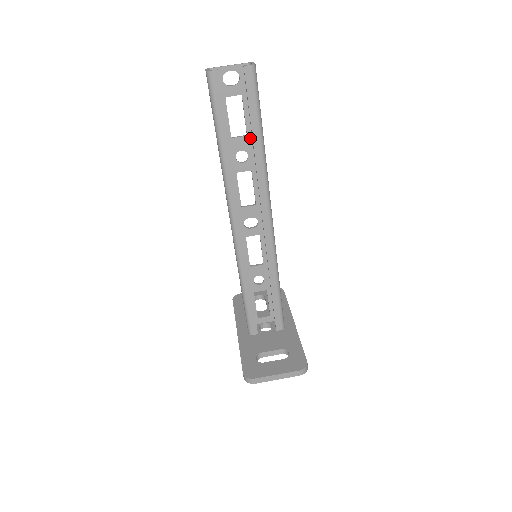
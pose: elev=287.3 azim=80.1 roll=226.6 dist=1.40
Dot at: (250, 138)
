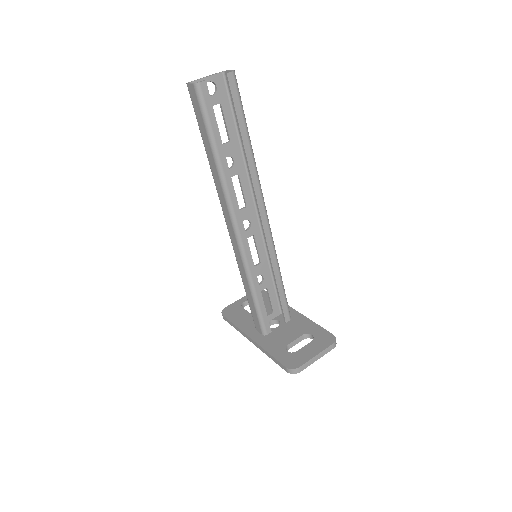
Dot at: (233, 143)
